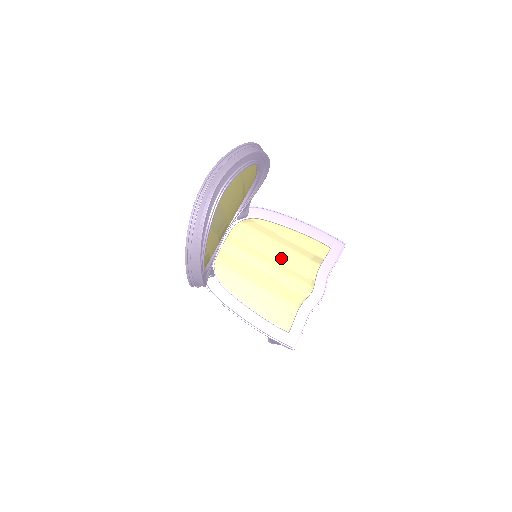
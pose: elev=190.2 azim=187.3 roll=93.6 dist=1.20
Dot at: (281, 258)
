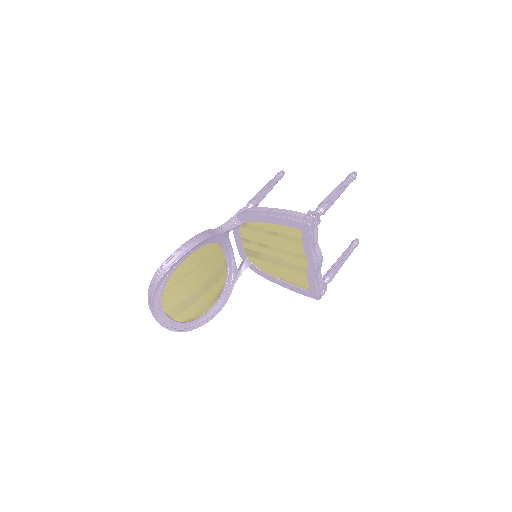
Dot at: (277, 245)
